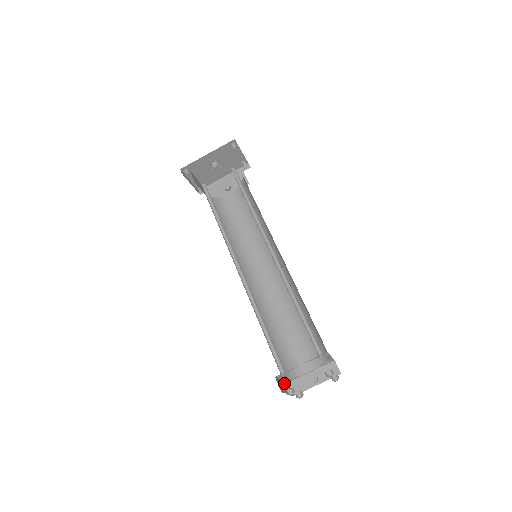
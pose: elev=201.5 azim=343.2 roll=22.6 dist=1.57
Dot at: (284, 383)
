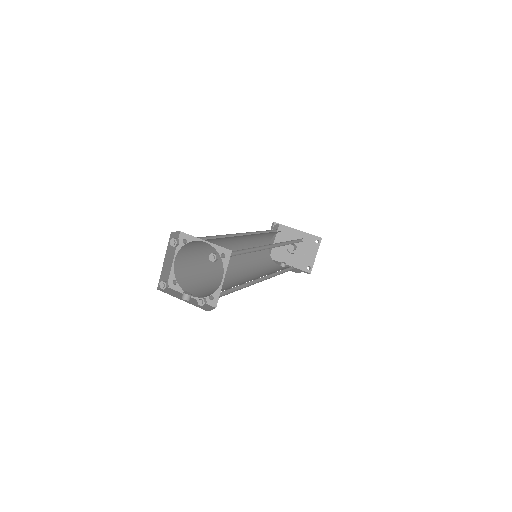
Dot at: (170, 265)
